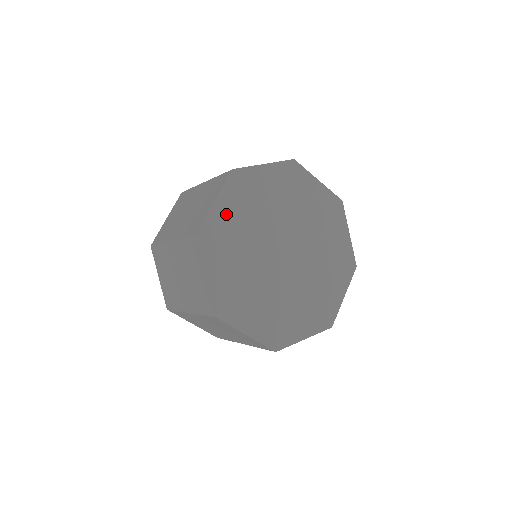
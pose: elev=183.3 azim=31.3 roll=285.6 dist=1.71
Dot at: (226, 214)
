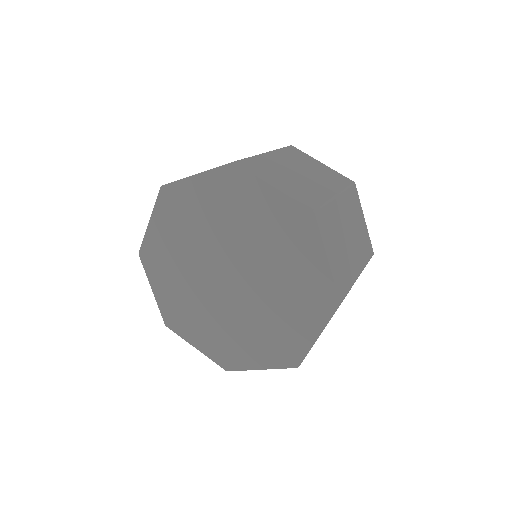
Dot at: (199, 194)
